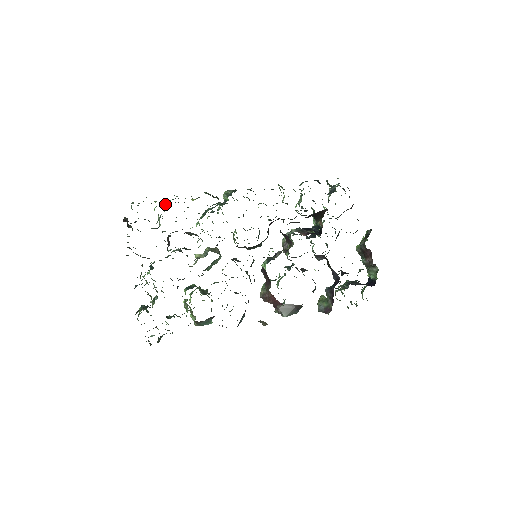
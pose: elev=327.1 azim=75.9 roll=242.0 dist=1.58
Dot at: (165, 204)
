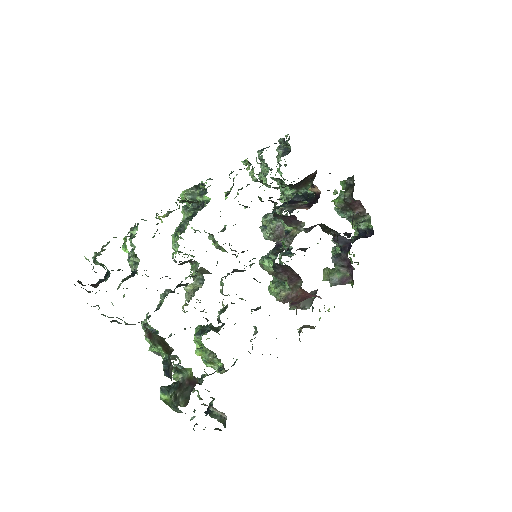
Dot at: (131, 237)
